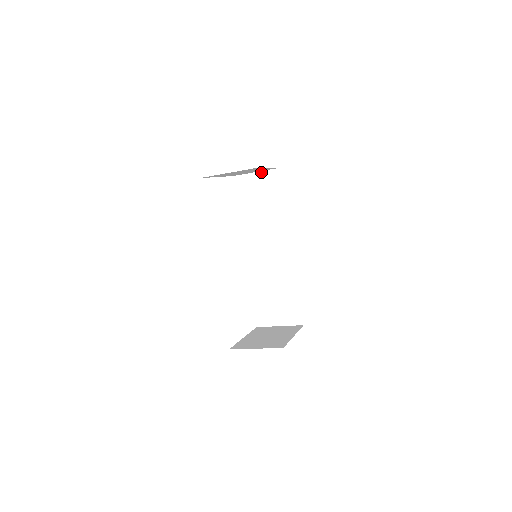
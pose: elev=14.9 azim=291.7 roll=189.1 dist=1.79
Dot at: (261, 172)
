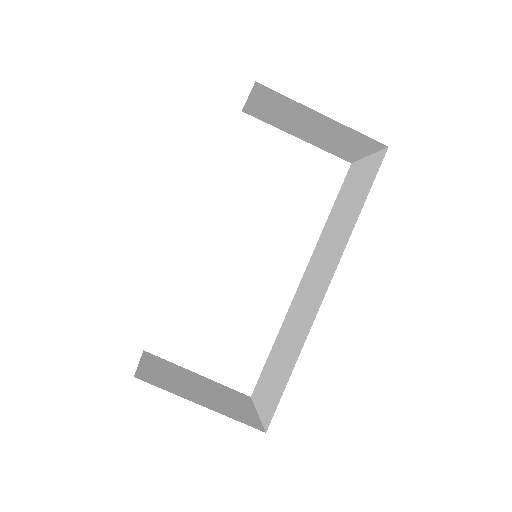
Dot at: (371, 156)
